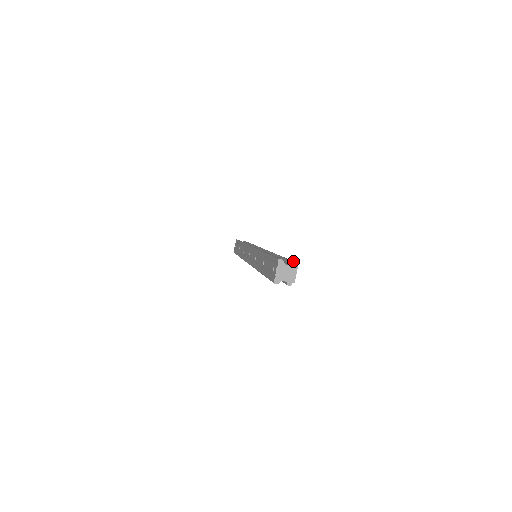
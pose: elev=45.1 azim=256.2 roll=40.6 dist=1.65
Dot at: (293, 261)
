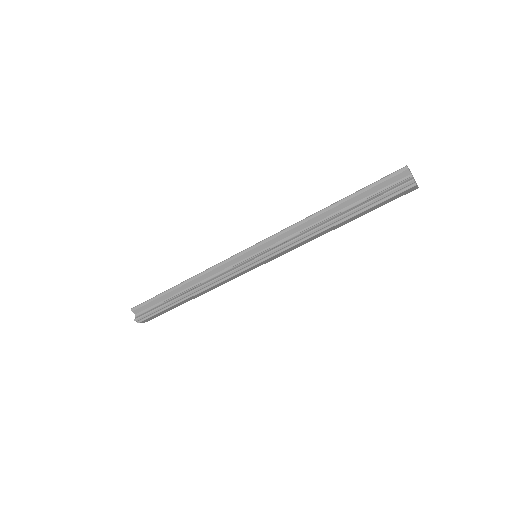
Dot at: occluded
